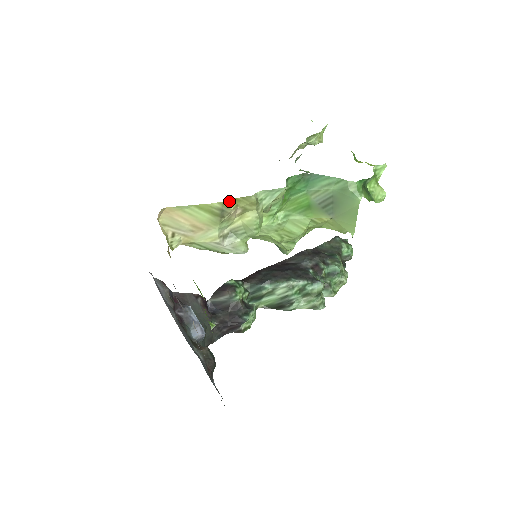
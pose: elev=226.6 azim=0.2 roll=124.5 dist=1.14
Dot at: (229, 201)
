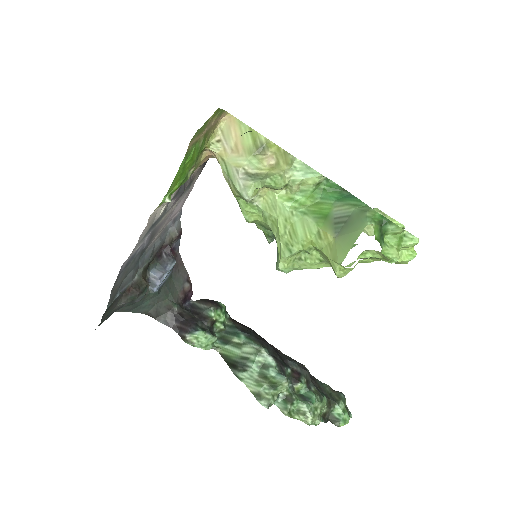
Dot at: (273, 144)
